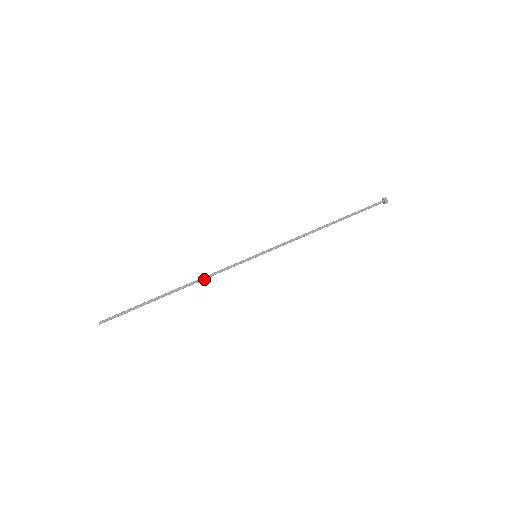
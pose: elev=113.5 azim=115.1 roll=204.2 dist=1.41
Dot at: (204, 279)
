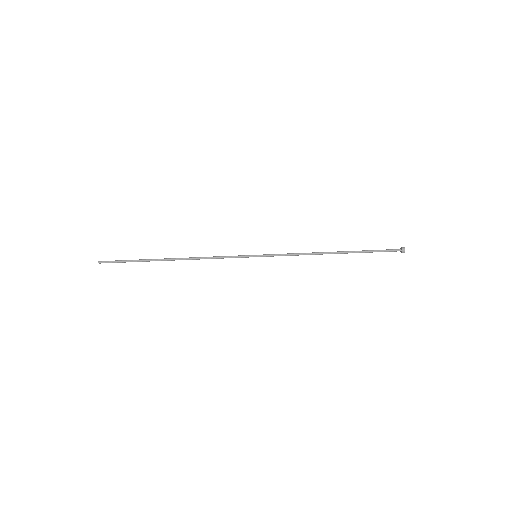
Dot at: (201, 258)
